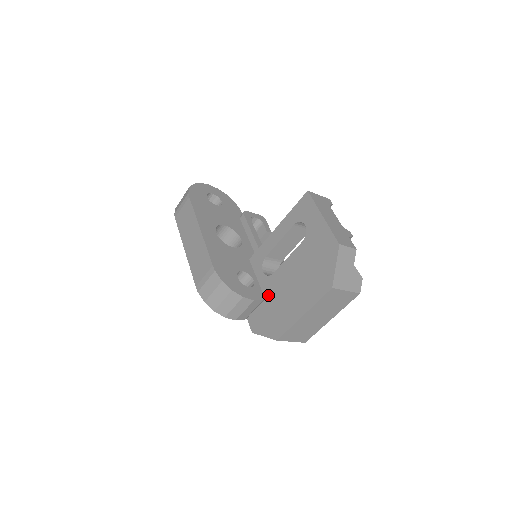
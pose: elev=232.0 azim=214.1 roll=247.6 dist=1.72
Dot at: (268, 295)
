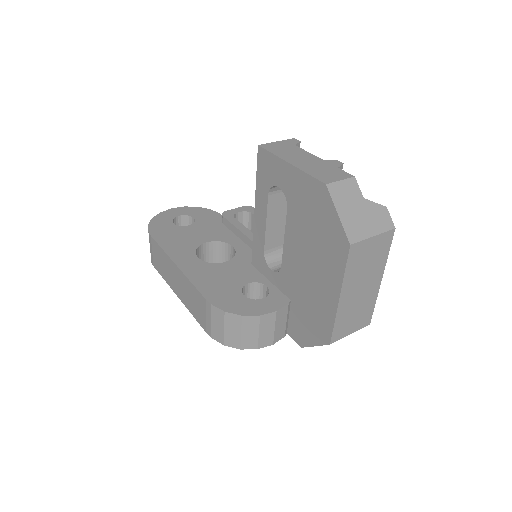
Dot at: (291, 294)
